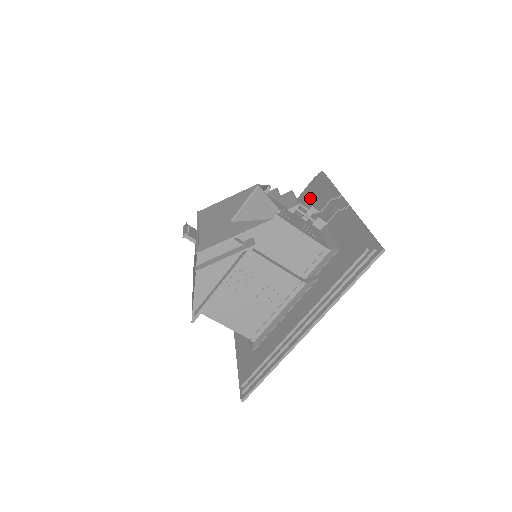
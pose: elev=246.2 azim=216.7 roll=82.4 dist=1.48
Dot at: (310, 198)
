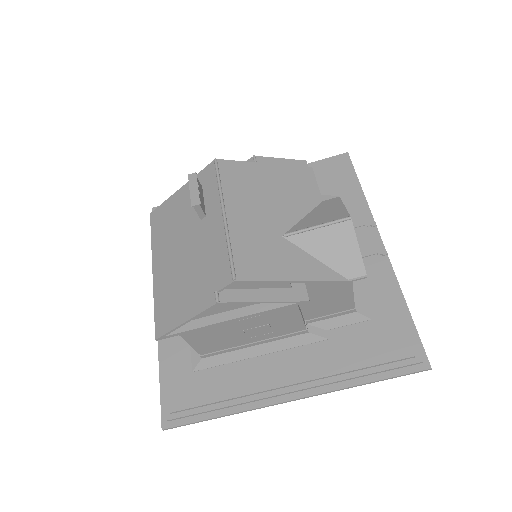
Dot at: (328, 189)
